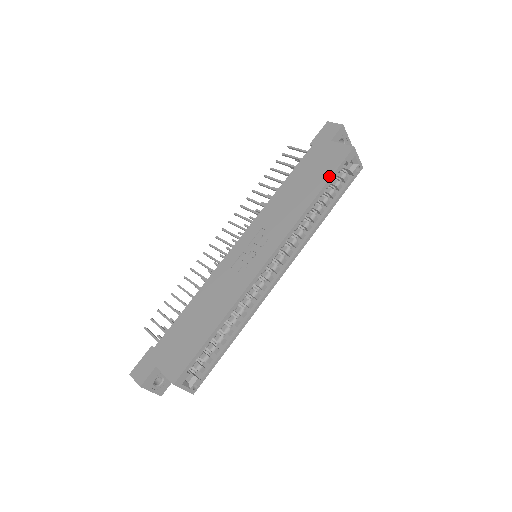
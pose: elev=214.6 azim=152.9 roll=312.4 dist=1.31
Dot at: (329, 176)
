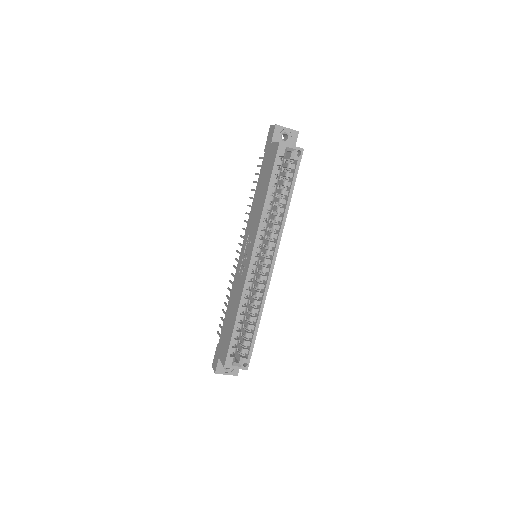
Dot at: (270, 175)
